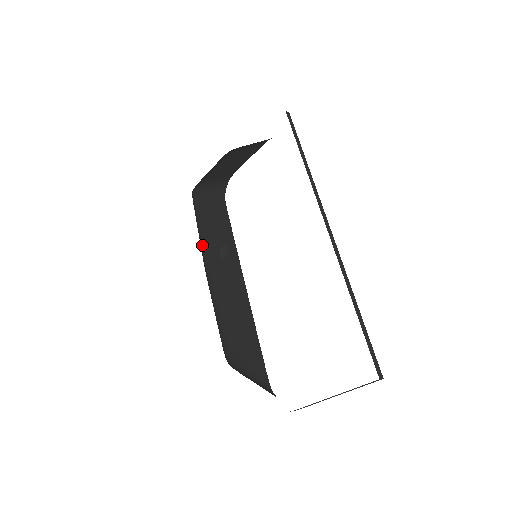
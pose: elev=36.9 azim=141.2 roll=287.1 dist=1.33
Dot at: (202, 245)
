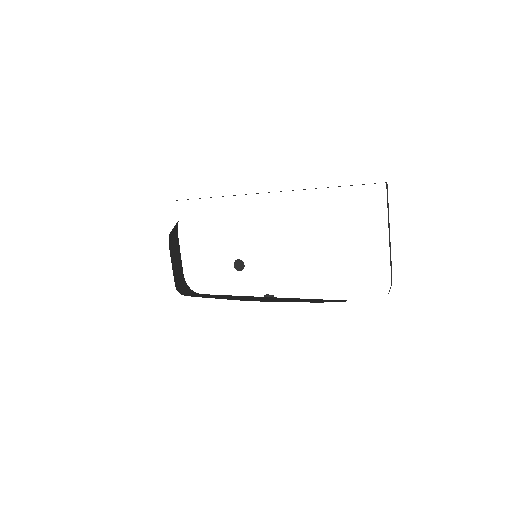
Dot at: occluded
